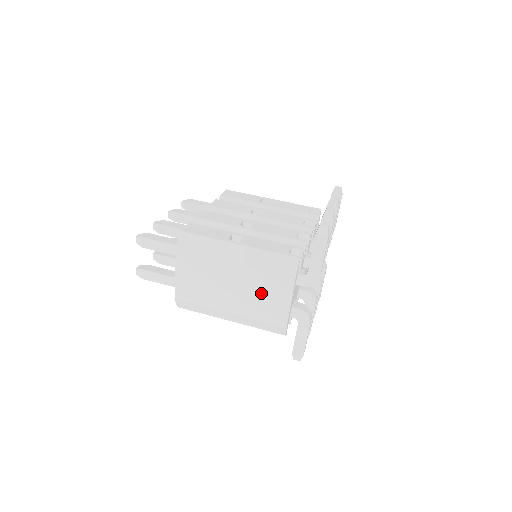
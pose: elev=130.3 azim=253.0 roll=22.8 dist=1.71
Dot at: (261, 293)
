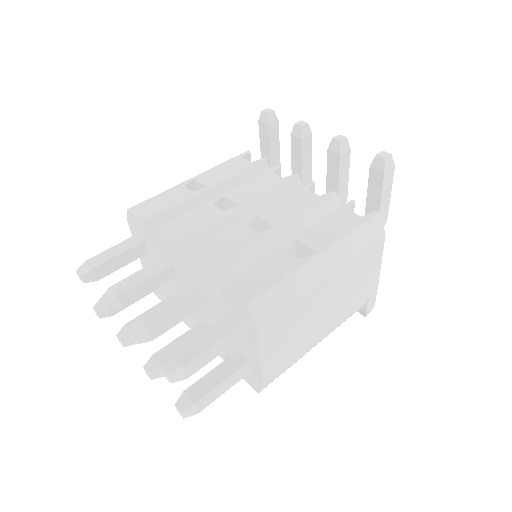
Dot at: (355, 284)
